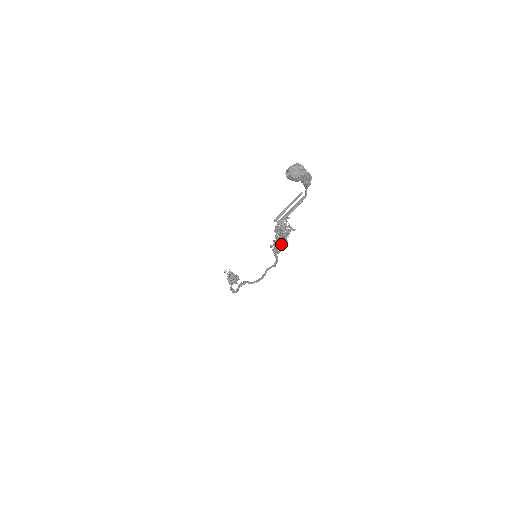
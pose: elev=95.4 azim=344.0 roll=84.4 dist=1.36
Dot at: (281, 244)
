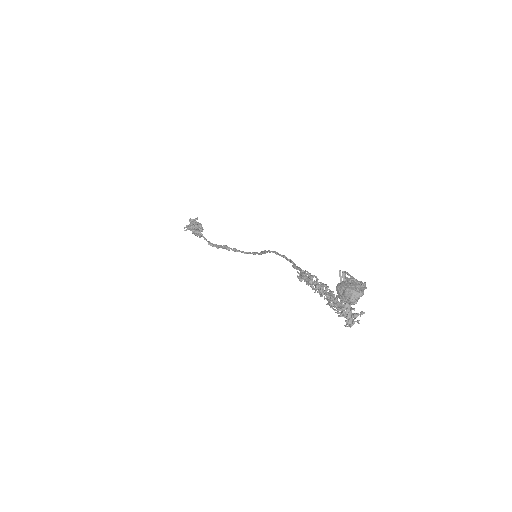
Dot at: (324, 291)
